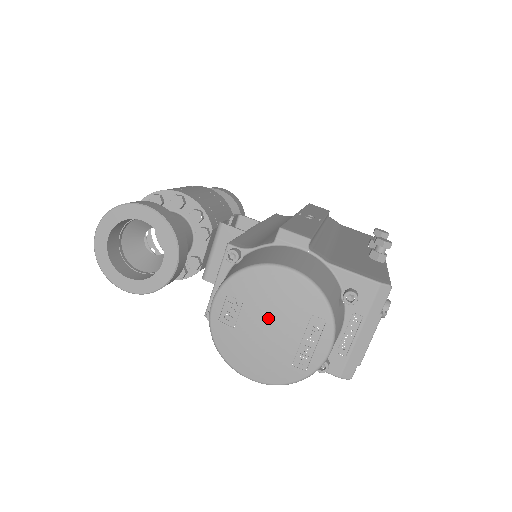
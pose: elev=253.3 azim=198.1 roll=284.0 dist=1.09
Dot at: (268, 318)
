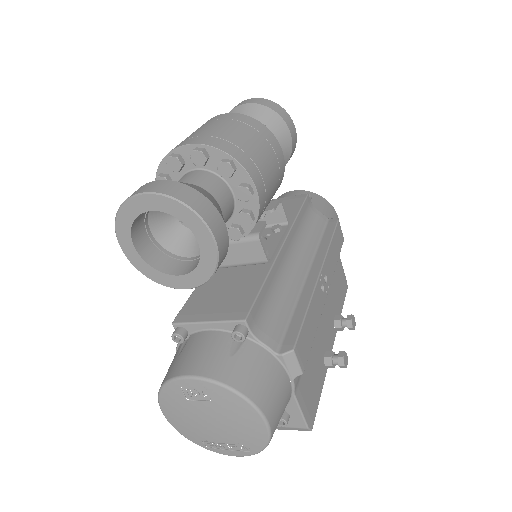
Dot at: (217, 421)
